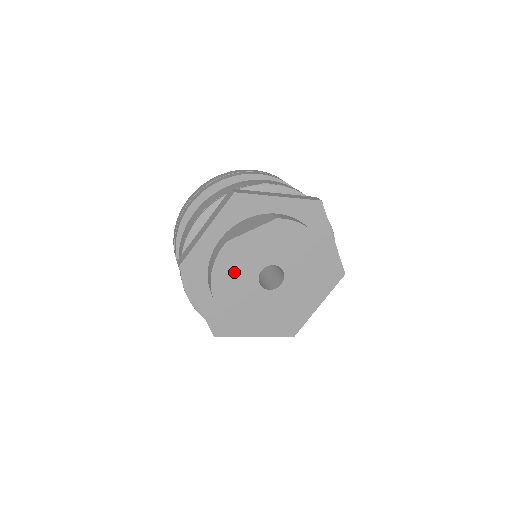
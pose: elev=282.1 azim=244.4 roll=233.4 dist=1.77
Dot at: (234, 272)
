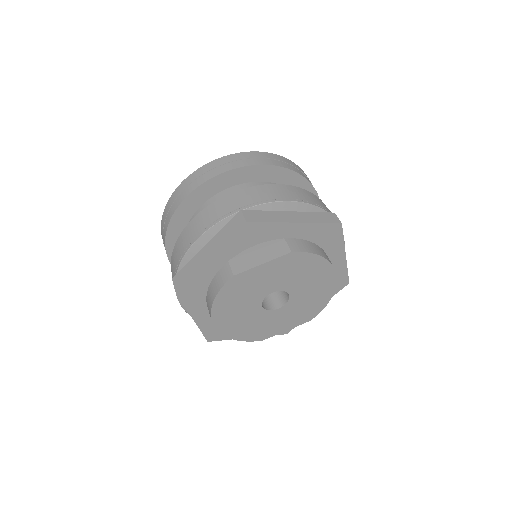
Dot at: (237, 300)
